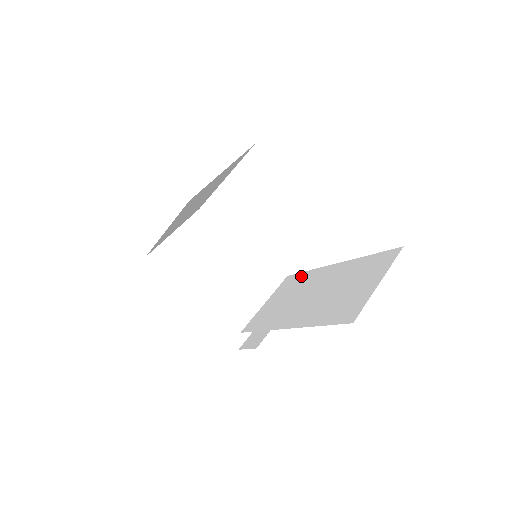
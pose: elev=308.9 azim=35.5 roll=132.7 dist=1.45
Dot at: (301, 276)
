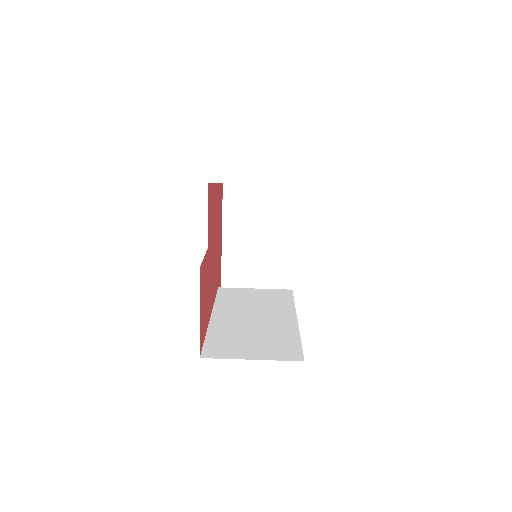
Dot at: (287, 300)
